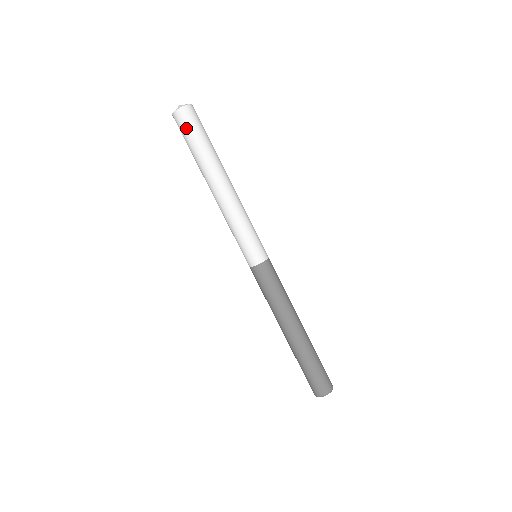
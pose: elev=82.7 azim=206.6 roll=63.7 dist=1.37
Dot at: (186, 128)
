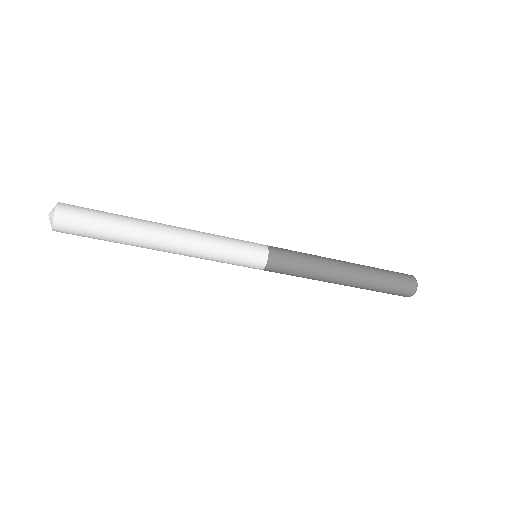
Dot at: (80, 229)
